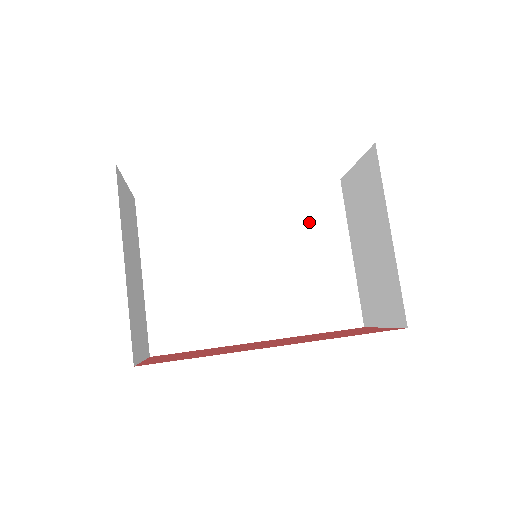
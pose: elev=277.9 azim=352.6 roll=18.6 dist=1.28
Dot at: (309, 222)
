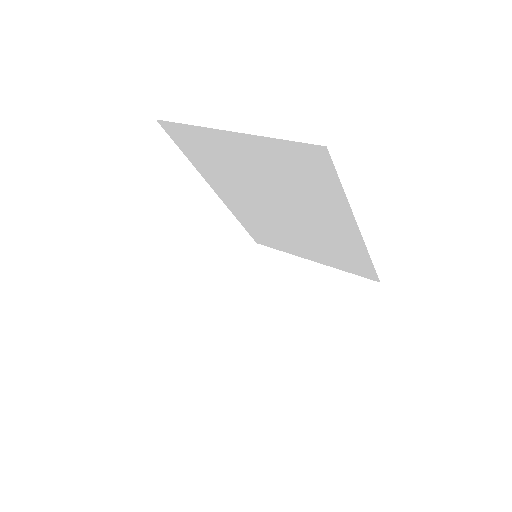
Dot at: occluded
